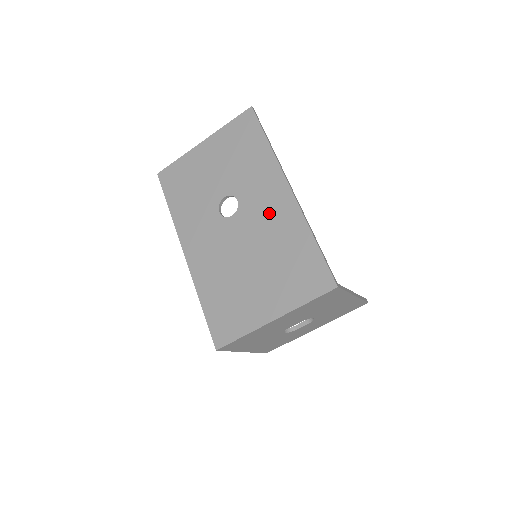
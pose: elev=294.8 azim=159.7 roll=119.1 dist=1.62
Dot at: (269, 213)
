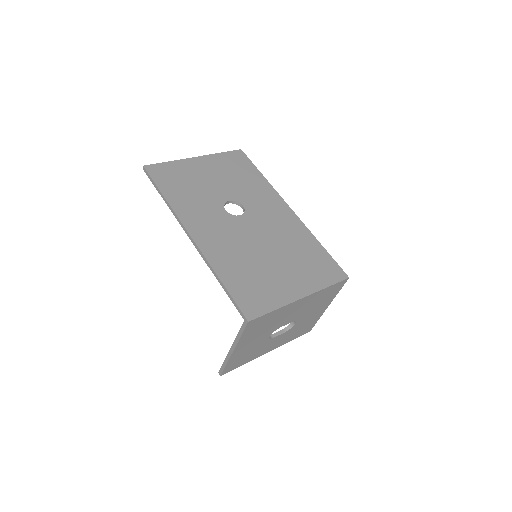
Dot at: (276, 220)
